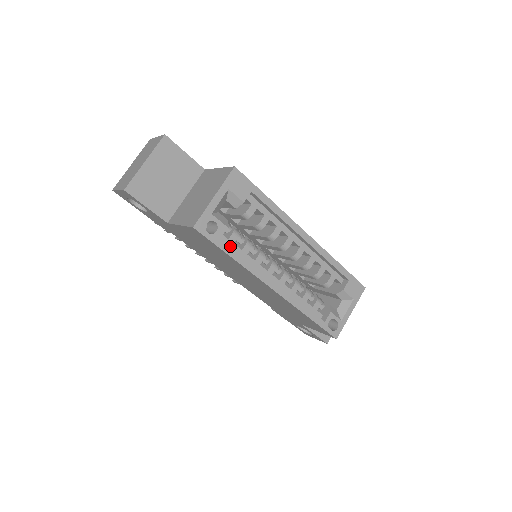
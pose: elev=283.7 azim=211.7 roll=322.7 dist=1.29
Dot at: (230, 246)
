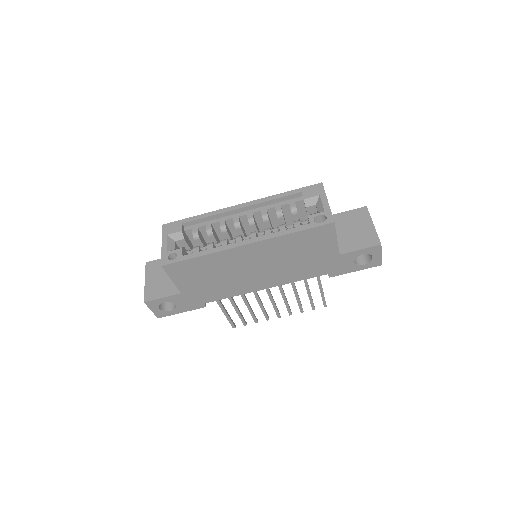
Dot at: occluded
